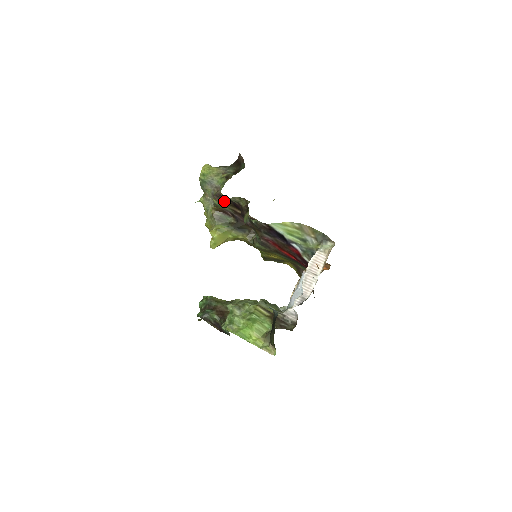
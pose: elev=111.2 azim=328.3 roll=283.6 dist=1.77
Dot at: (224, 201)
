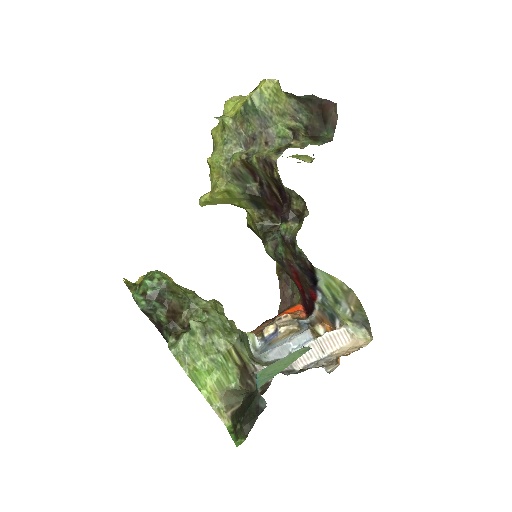
Dot at: (269, 172)
